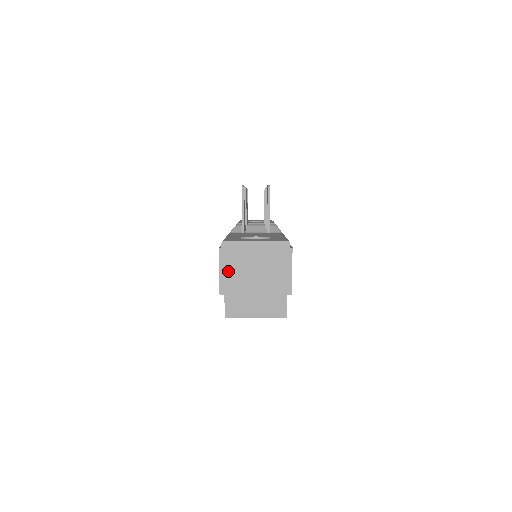
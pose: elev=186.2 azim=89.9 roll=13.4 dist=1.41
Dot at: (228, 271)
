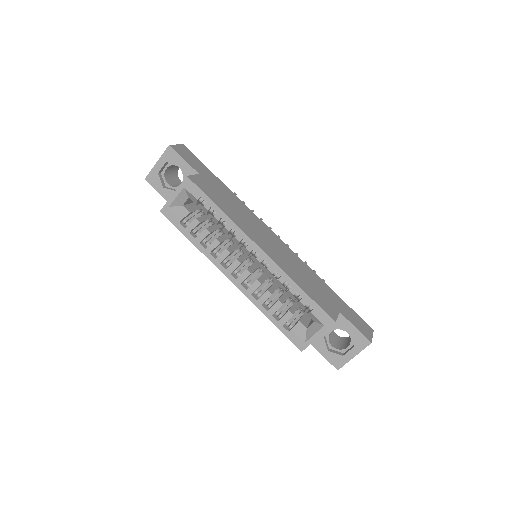
Dot at: occluded
